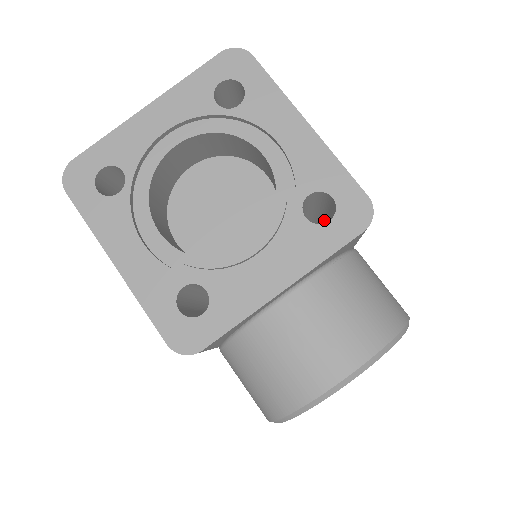
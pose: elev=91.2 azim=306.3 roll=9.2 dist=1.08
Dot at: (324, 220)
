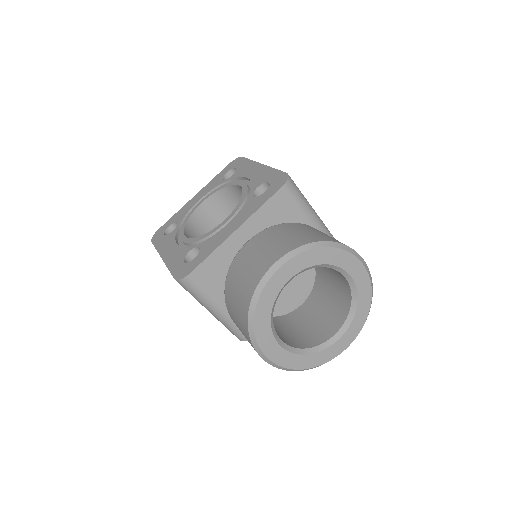
Dot at: occluded
